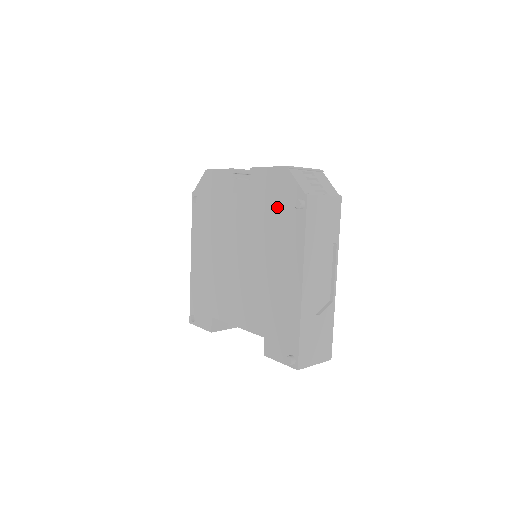
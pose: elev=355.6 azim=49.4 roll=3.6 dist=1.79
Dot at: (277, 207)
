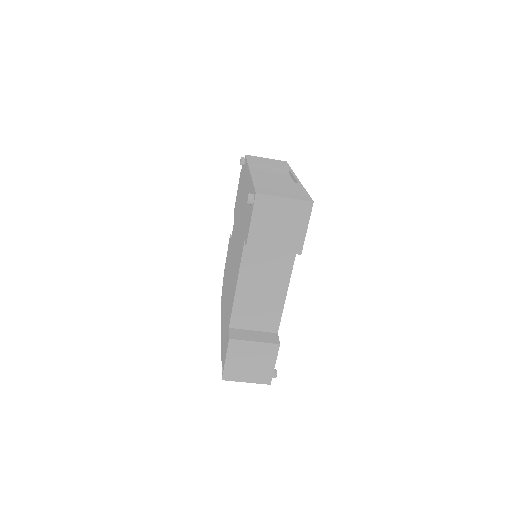
Dot at: (240, 190)
